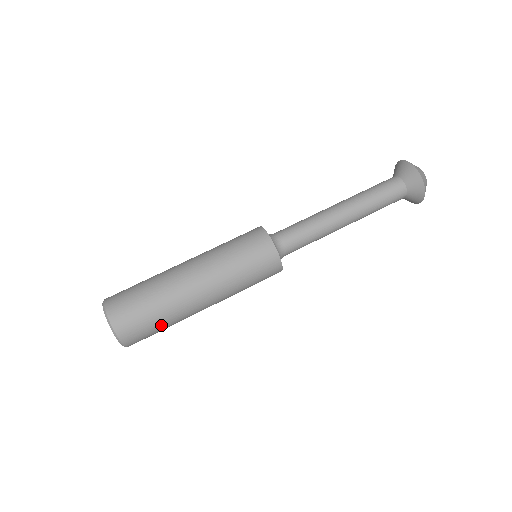
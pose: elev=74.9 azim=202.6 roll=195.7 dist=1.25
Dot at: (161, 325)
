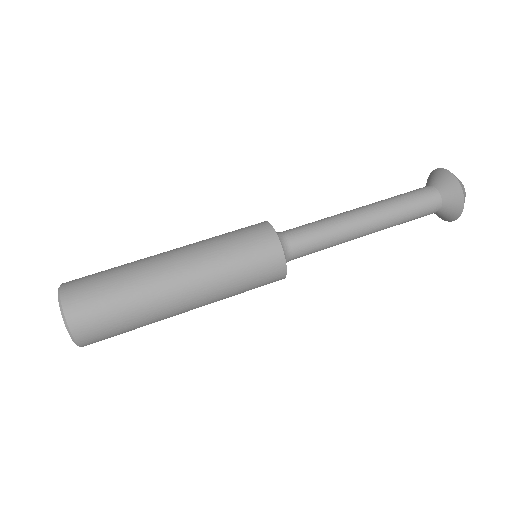
Dot at: (119, 299)
